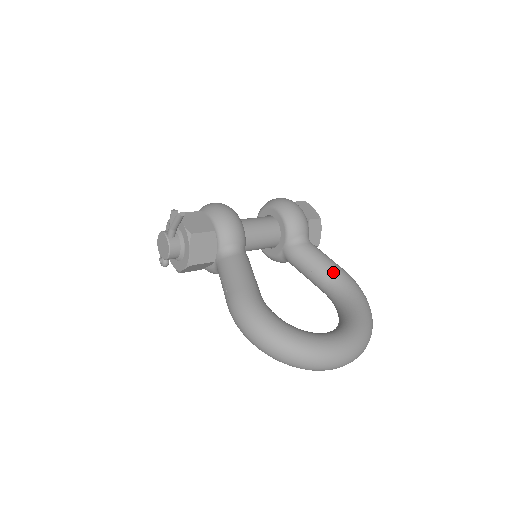
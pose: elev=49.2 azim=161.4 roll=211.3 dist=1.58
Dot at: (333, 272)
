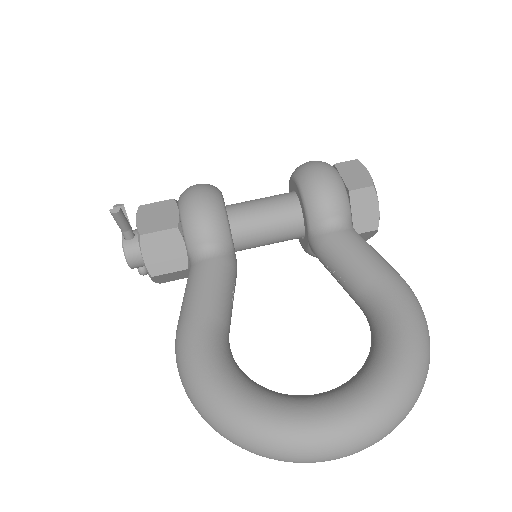
Dot at: (369, 280)
